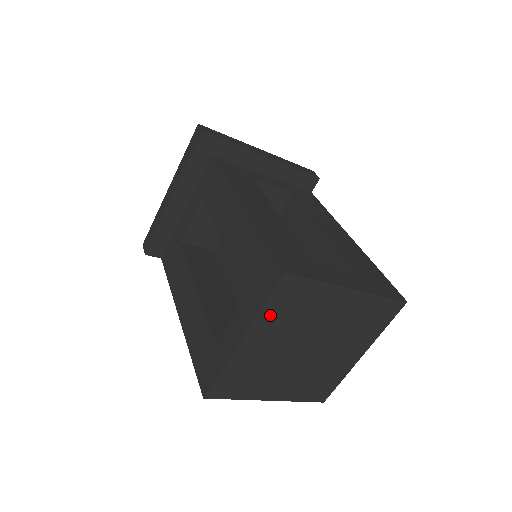
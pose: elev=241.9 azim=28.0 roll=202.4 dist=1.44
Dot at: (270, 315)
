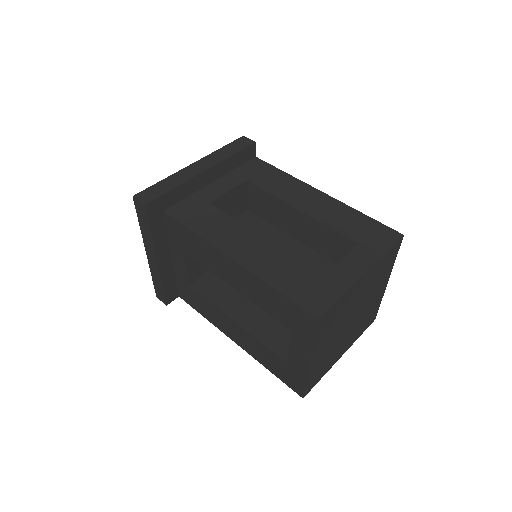
Dot at: (320, 338)
